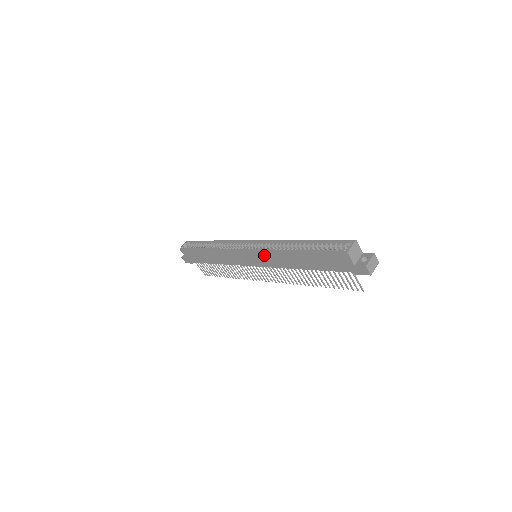
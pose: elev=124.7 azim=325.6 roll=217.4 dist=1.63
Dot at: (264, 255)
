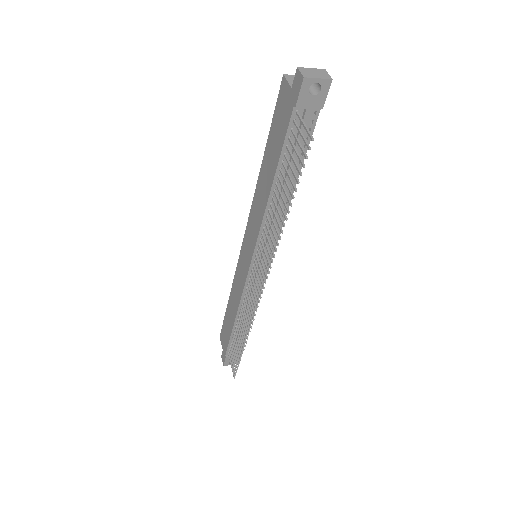
Dot at: (250, 224)
